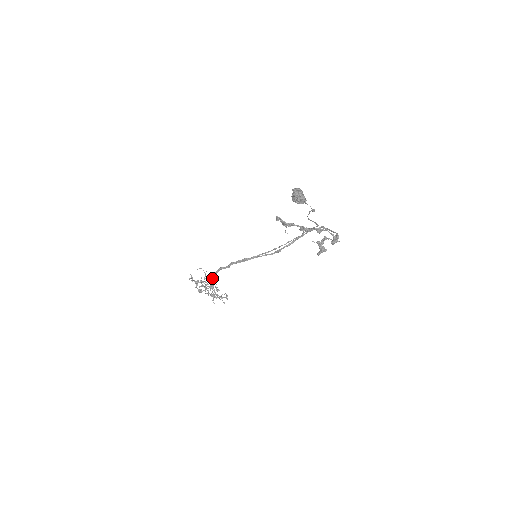
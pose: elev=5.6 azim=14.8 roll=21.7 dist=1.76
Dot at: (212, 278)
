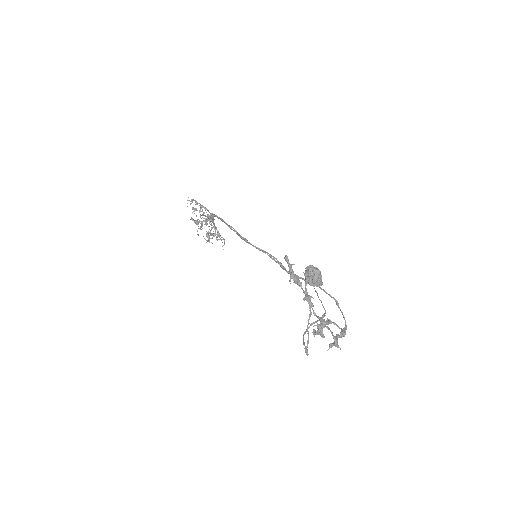
Dot at: (212, 216)
